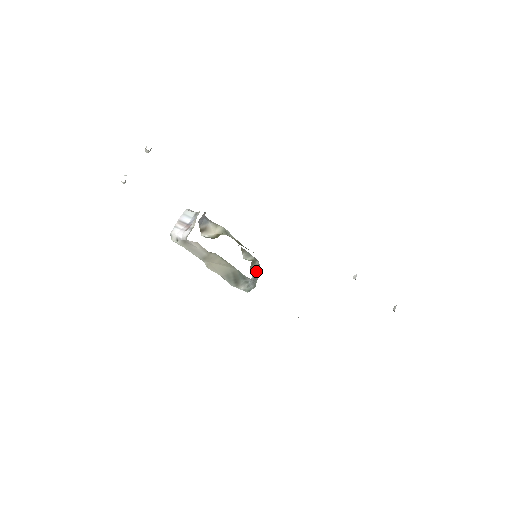
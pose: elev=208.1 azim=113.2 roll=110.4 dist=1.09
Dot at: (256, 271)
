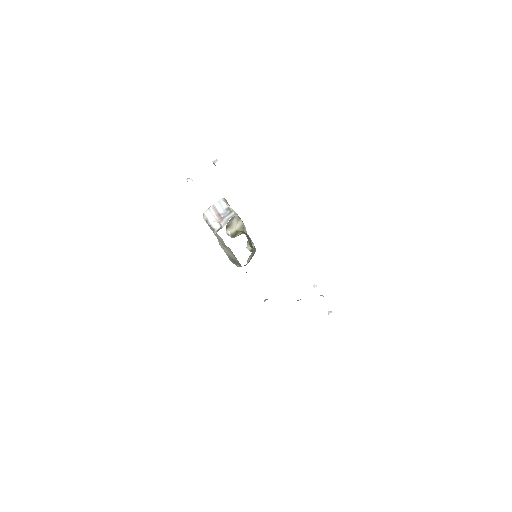
Dot at: (251, 257)
